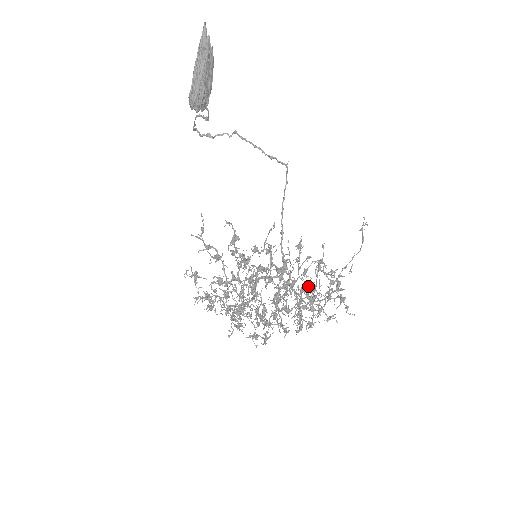
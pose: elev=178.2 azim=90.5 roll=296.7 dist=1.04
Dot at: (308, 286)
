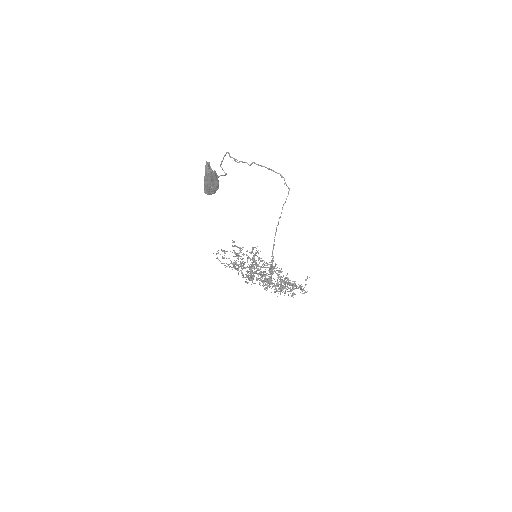
Dot at: occluded
